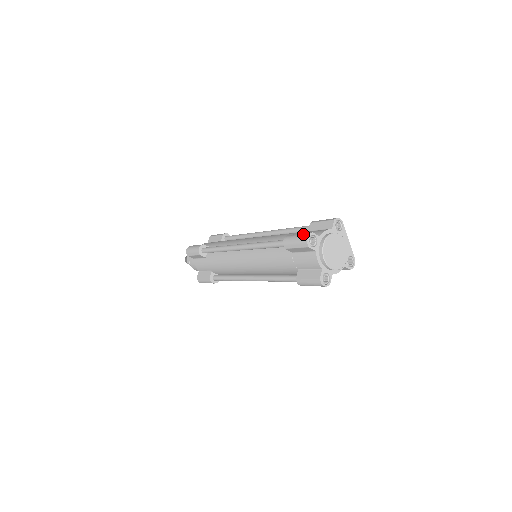
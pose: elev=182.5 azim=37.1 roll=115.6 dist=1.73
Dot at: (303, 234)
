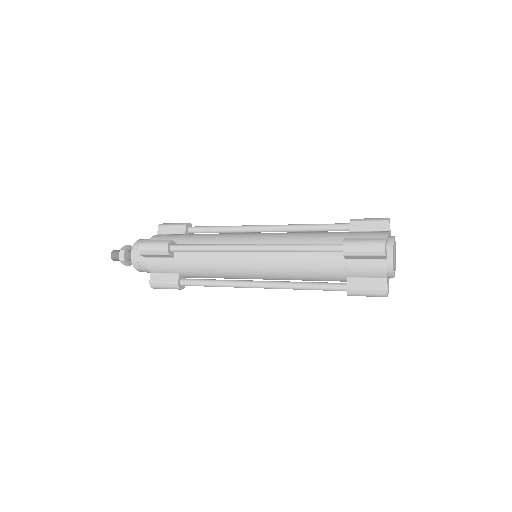
Dot at: (374, 240)
